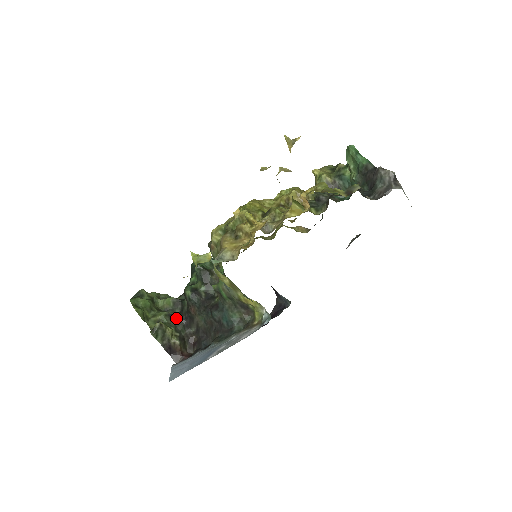
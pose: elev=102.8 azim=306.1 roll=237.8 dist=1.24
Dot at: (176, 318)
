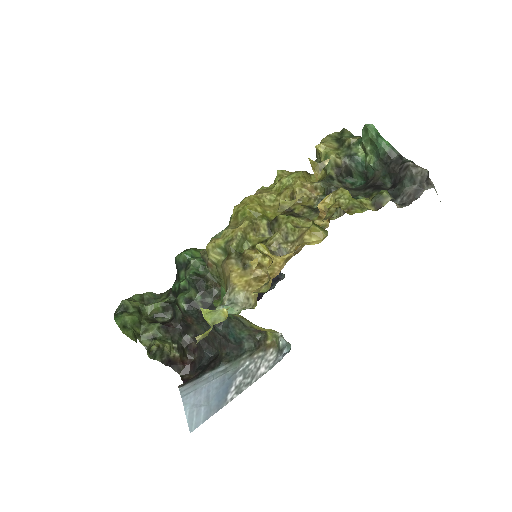
Dot at: (170, 328)
